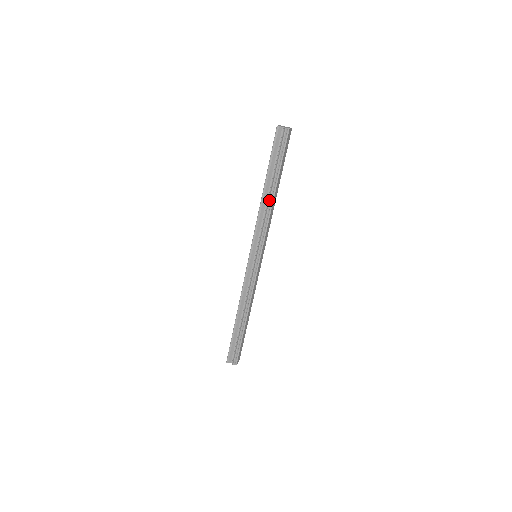
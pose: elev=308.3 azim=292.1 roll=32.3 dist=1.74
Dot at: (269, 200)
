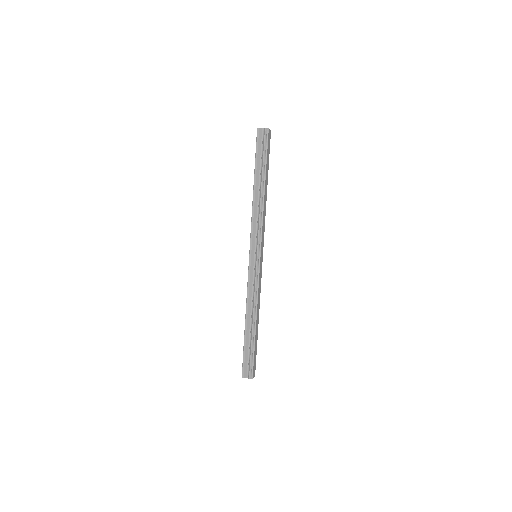
Dot at: (260, 196)
